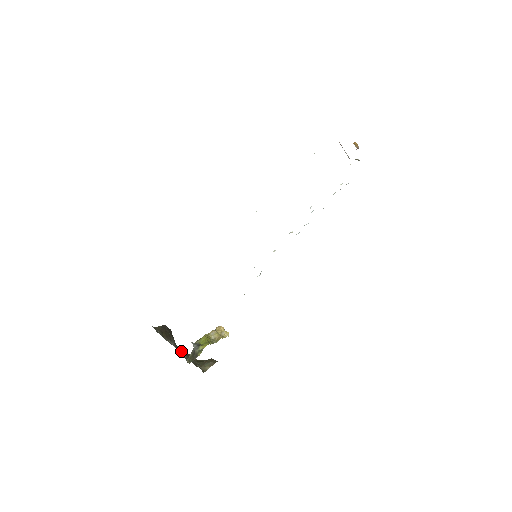
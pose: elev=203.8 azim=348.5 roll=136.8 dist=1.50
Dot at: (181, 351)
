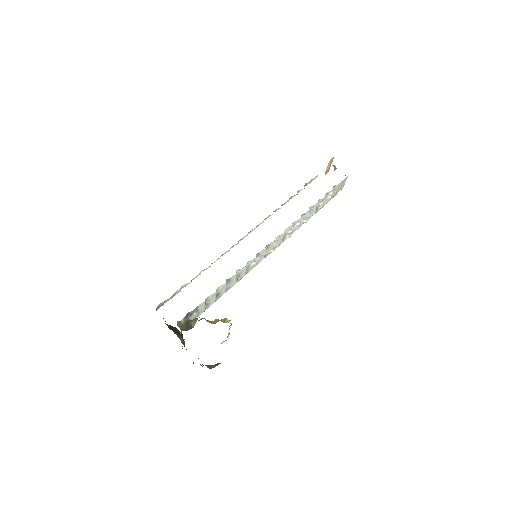
Dot at: occluded
